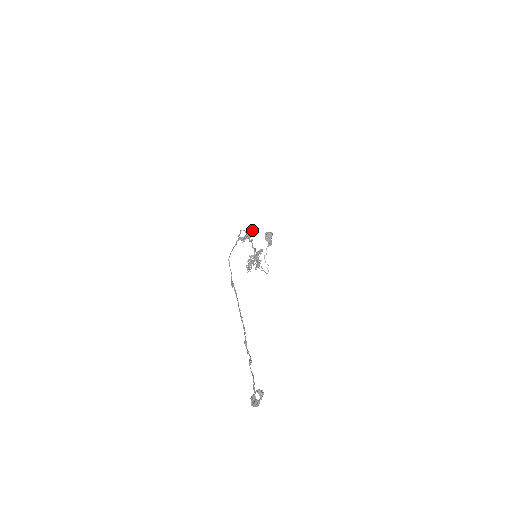
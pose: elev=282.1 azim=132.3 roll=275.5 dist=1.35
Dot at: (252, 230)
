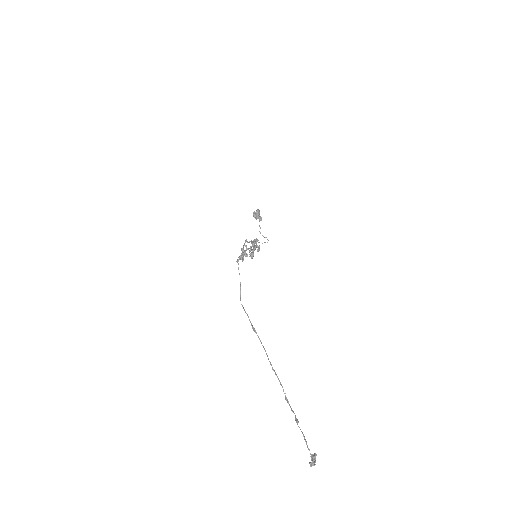
Dot at: (246, 249)
